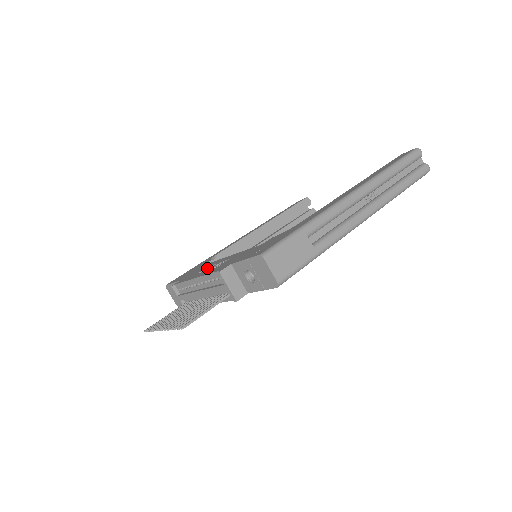
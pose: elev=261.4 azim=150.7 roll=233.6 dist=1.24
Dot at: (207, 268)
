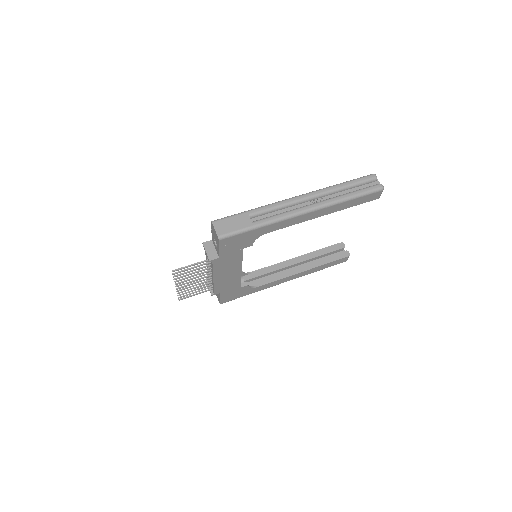
Dot at: occluded
